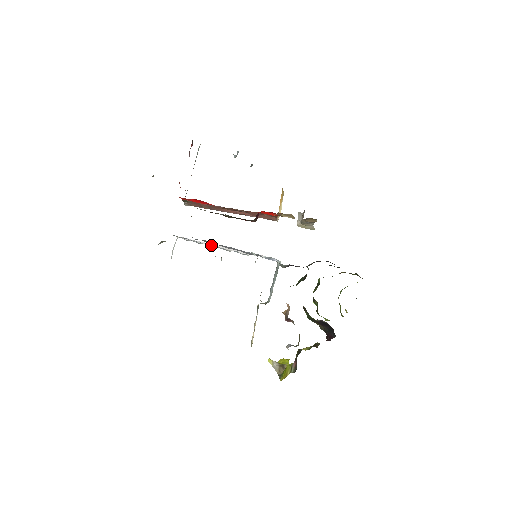
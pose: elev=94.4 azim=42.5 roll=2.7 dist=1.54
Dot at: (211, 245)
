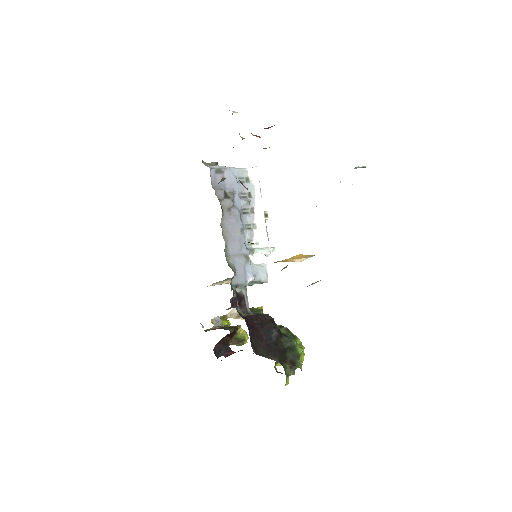
Dot at: (254, 205)
